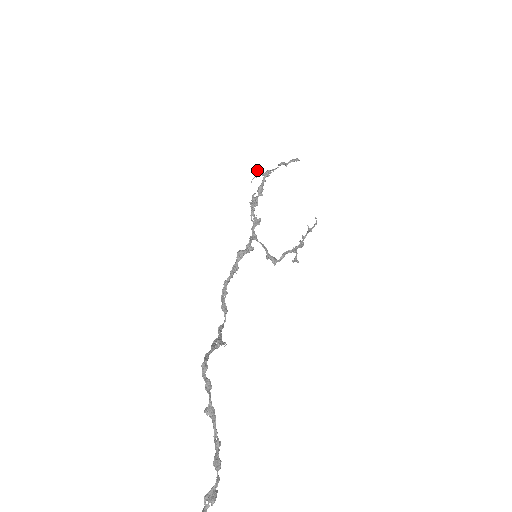
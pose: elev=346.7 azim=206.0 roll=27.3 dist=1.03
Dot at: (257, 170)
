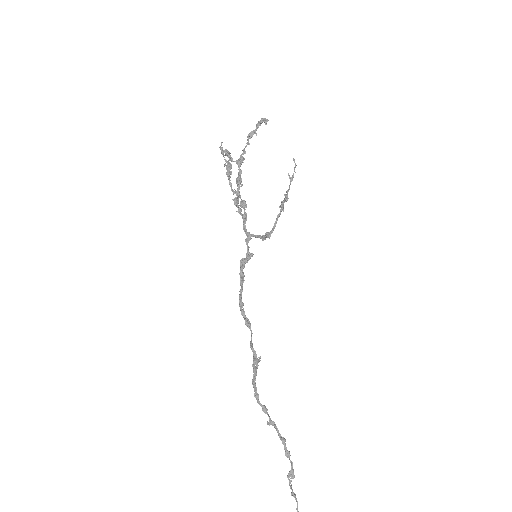
Dot at: (227, 154)
